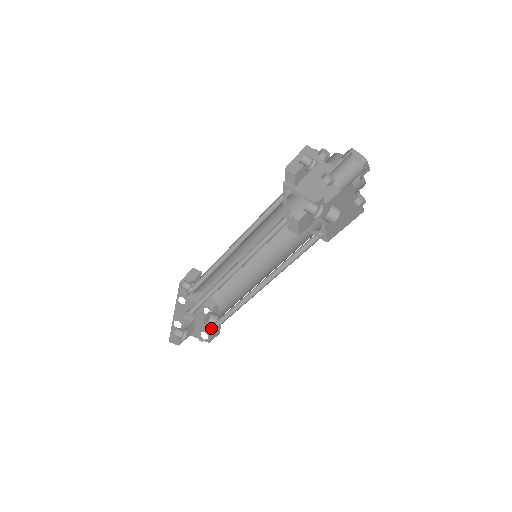
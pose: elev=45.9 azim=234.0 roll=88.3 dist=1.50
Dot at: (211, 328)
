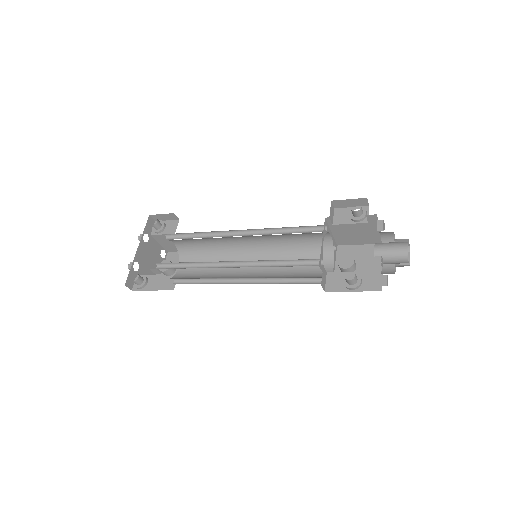
Dot at: (162, 274)
